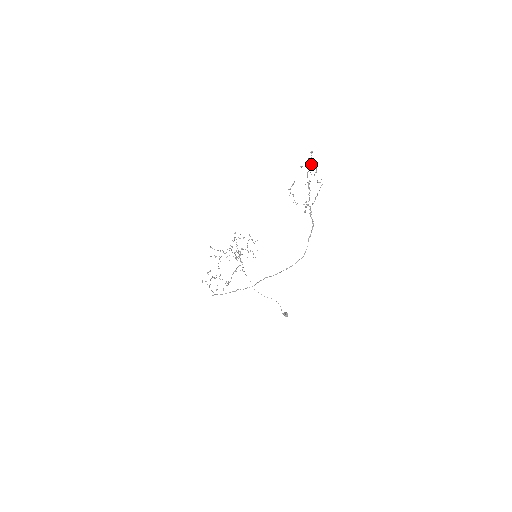
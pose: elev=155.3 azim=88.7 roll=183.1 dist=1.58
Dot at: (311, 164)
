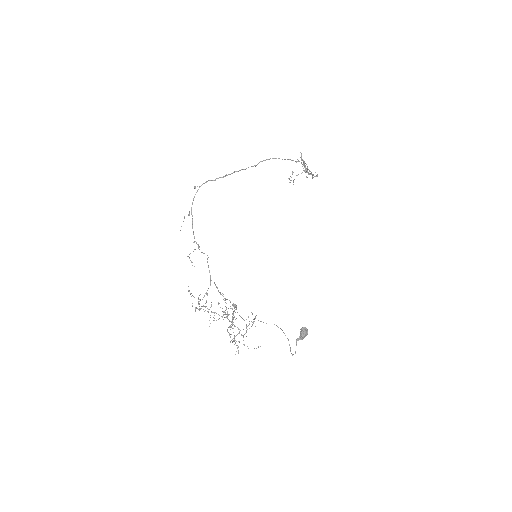
Dot at: occluded
